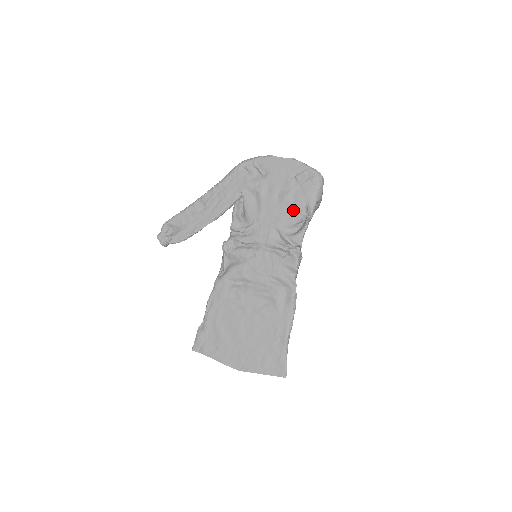
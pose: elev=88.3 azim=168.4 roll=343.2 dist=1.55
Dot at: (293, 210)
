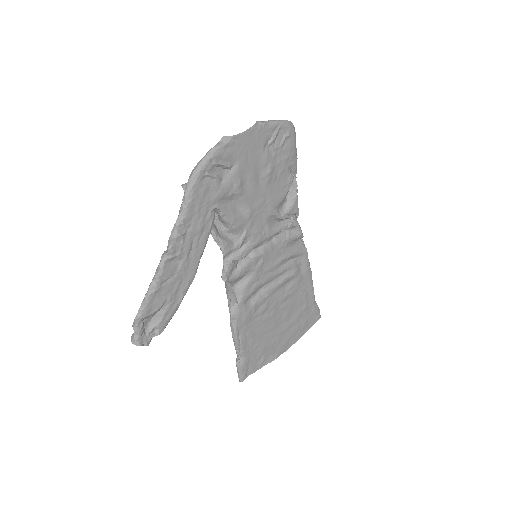
Dot at: (280, 184)
